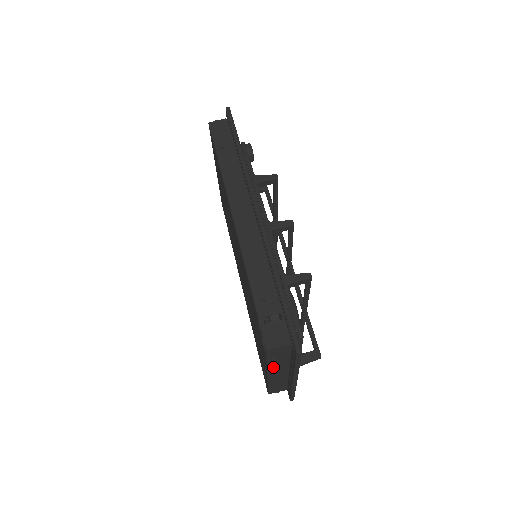
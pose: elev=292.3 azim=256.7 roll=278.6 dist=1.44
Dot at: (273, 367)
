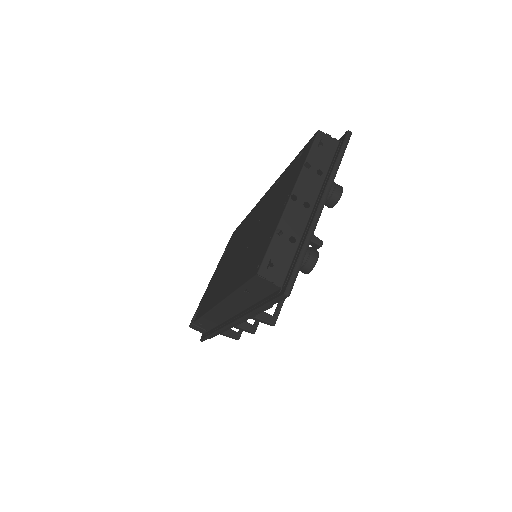
Dot at: occluded
